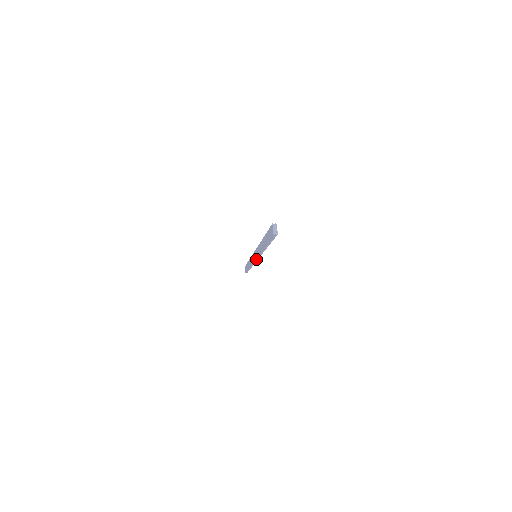
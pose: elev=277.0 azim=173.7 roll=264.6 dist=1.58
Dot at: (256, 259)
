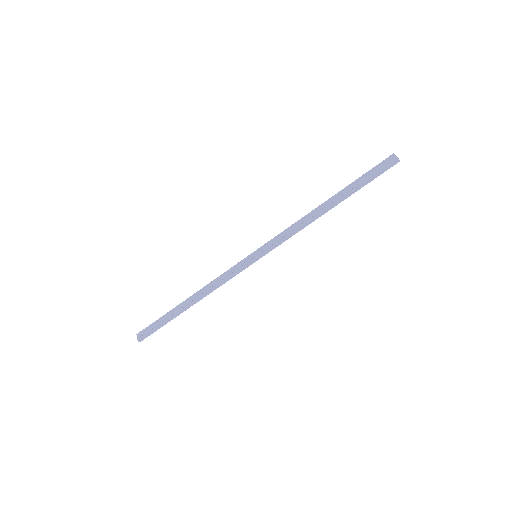
Dot at: (258, 258)
